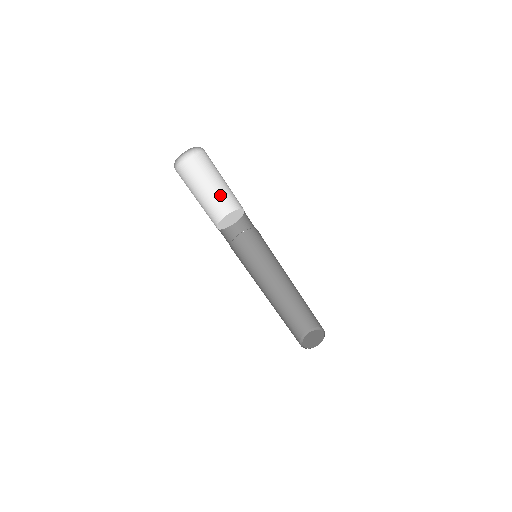
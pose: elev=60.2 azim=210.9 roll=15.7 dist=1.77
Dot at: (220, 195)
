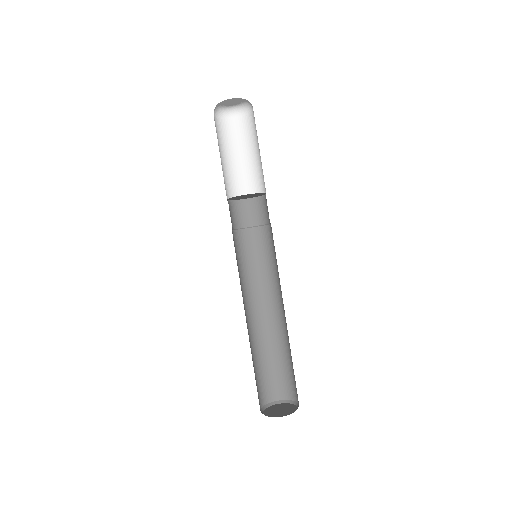
Dot at: (253, 171)
